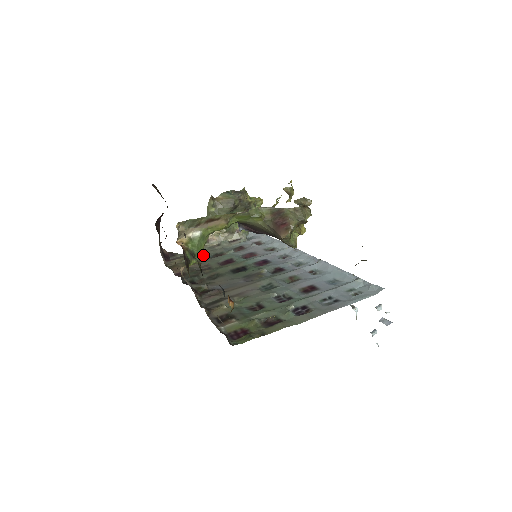
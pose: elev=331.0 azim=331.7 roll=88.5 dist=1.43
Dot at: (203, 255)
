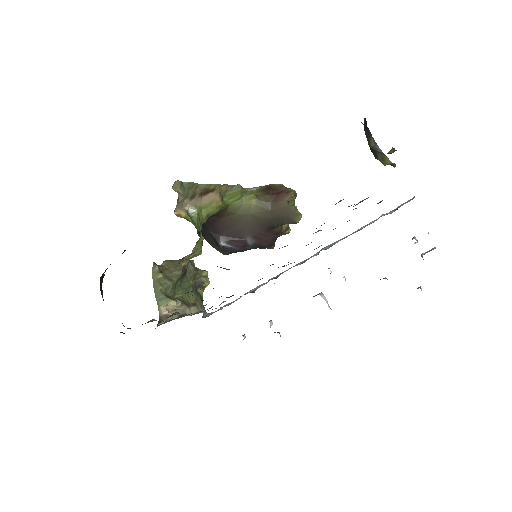
Dot at: (173, 313)
